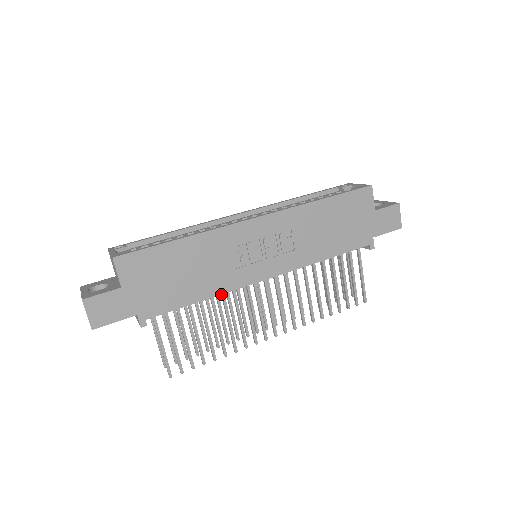
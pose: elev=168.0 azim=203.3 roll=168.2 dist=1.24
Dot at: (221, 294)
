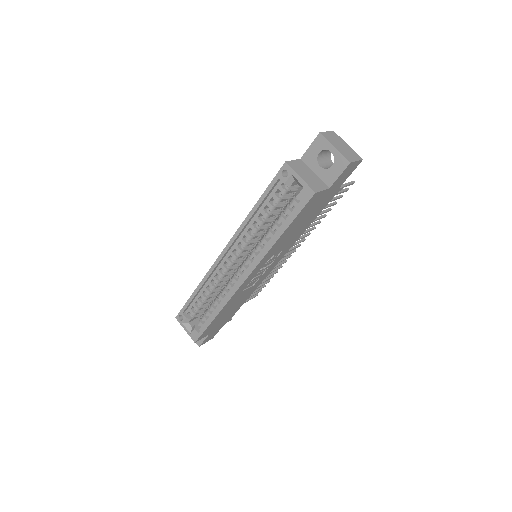
Dot at: occluded
